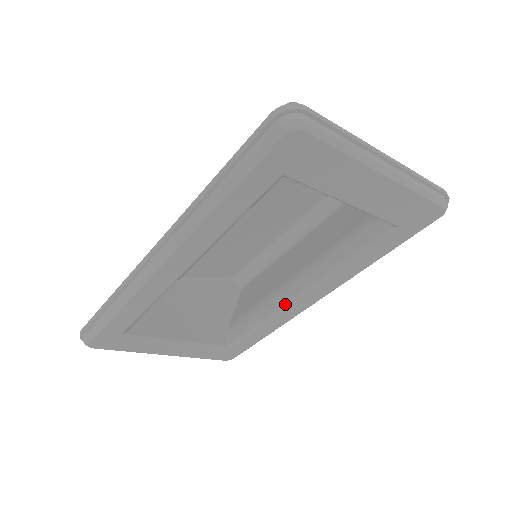
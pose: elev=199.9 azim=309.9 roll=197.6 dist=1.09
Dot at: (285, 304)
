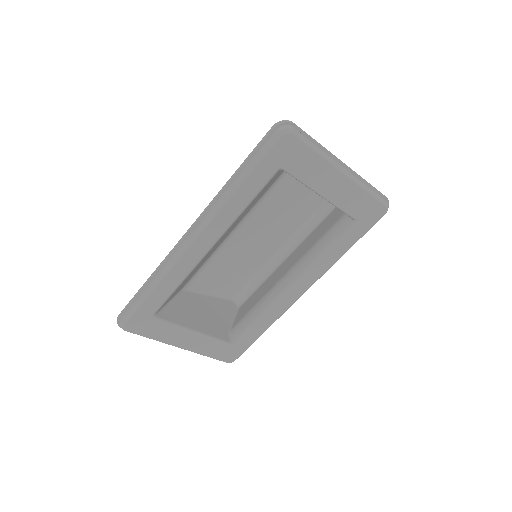
Dot at: (278, 296)
